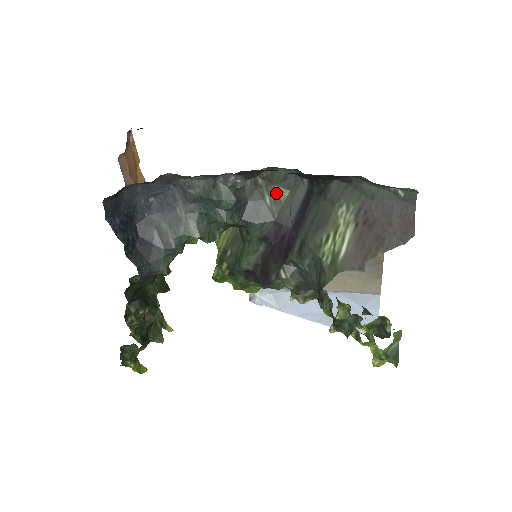
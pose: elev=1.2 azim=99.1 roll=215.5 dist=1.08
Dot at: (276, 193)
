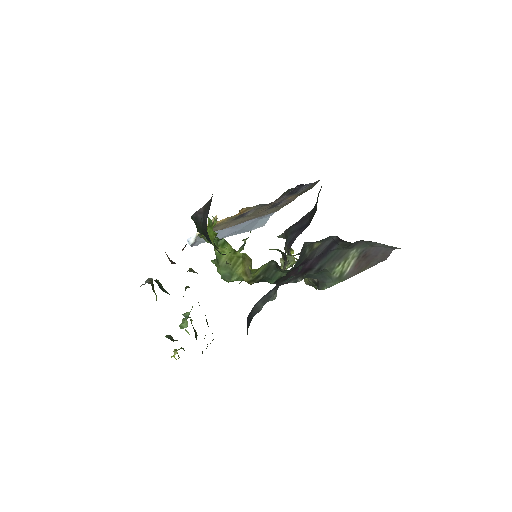
Dot at: (313, 246)
